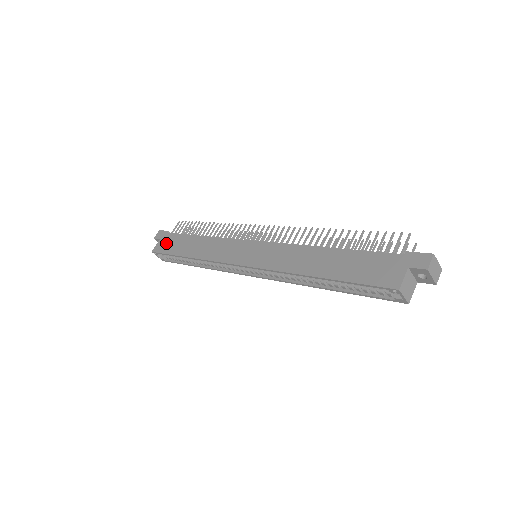
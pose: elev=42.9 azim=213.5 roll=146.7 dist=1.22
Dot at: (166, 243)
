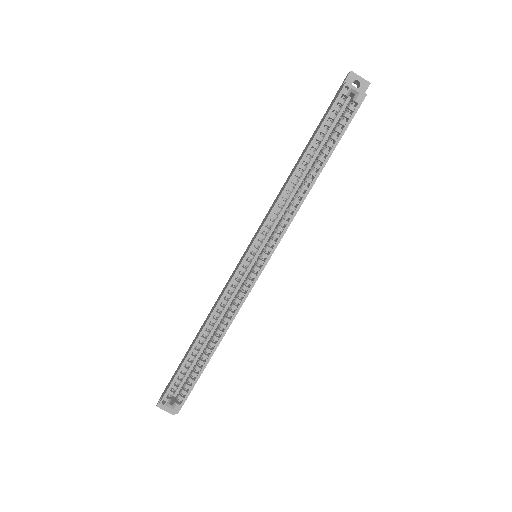
Dot at: occluded
